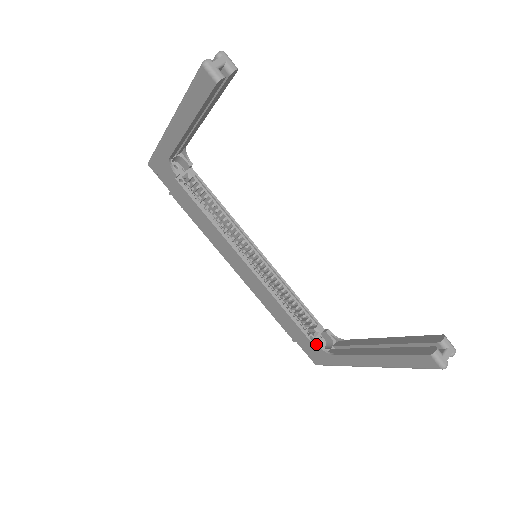
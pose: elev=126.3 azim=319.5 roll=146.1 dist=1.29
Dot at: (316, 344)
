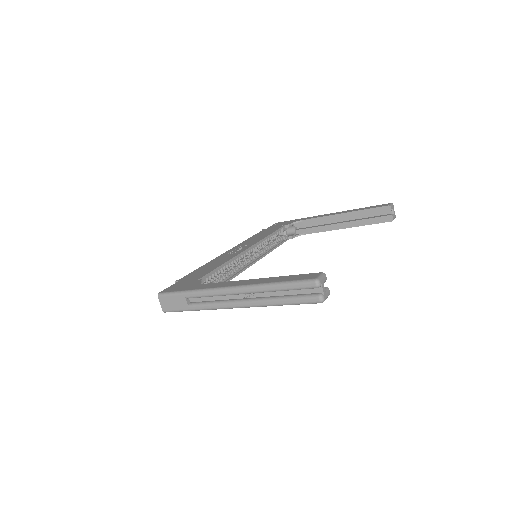
Dot at: occluded
